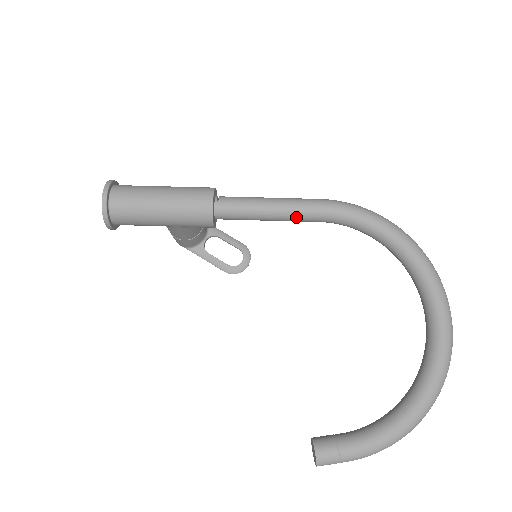
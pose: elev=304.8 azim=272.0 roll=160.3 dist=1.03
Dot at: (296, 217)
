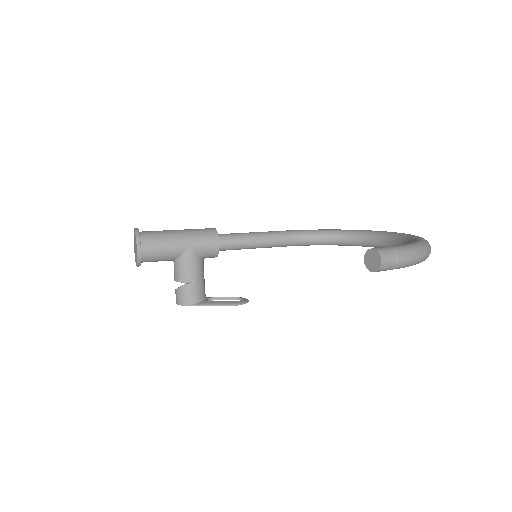
Dot at: (273, 236)
